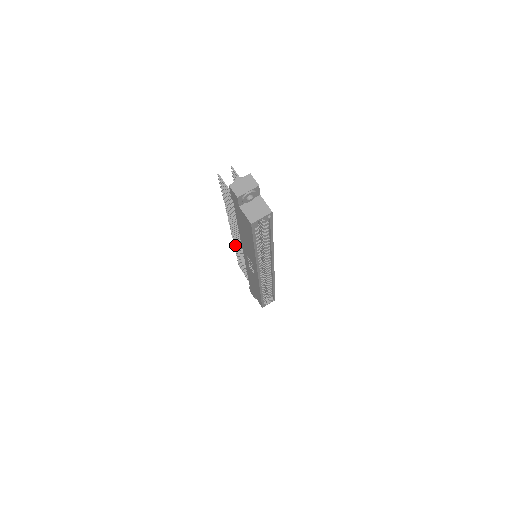
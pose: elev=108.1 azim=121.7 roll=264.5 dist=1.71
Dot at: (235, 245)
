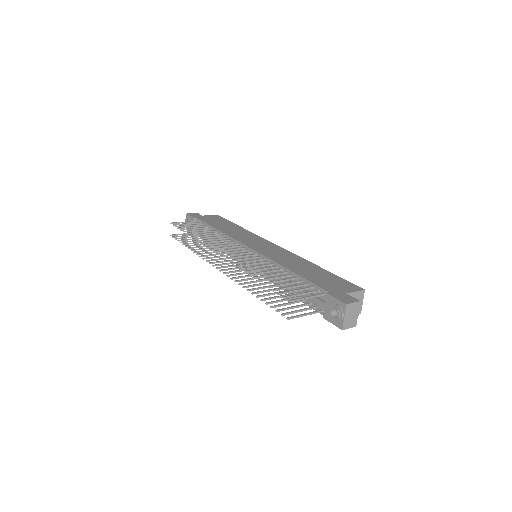
Dot at: occluded
